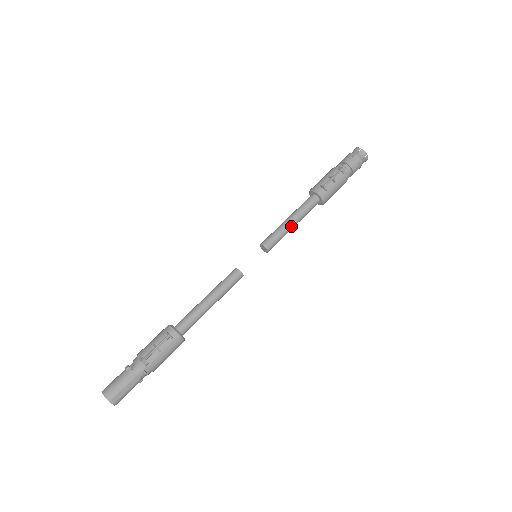
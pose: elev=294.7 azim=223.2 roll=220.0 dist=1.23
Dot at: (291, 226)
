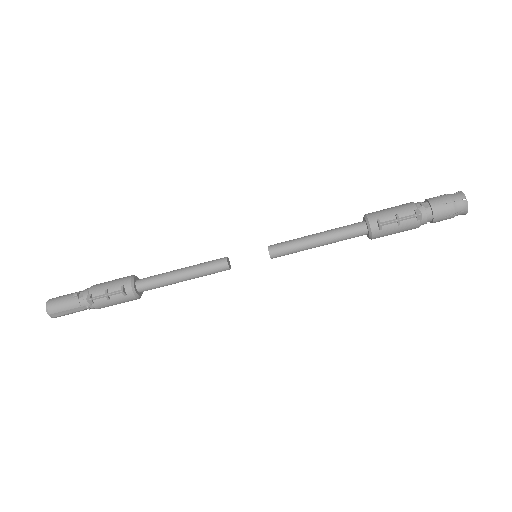
Dot at: (313, 246)
